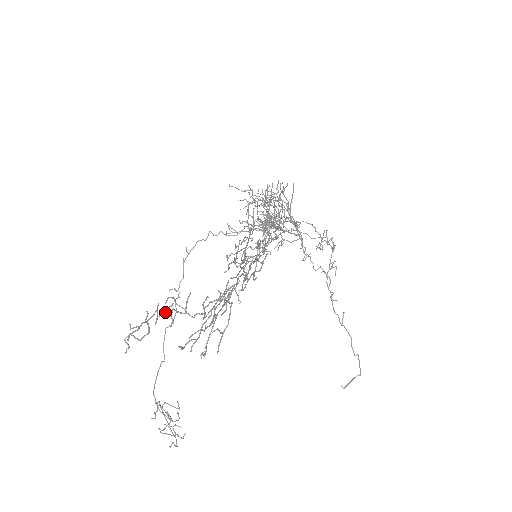
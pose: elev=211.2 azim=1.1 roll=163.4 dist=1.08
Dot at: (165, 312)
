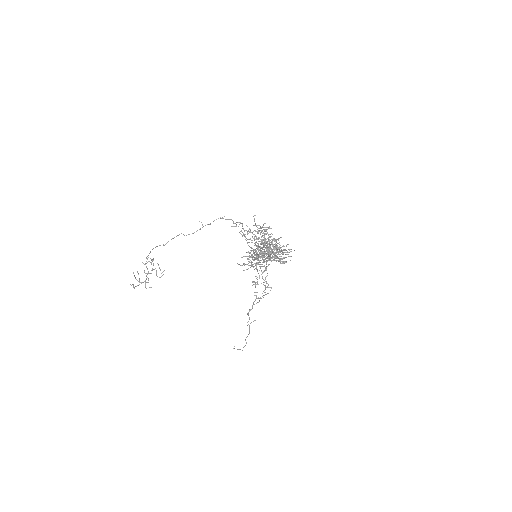
Dot at: (263, 233)
